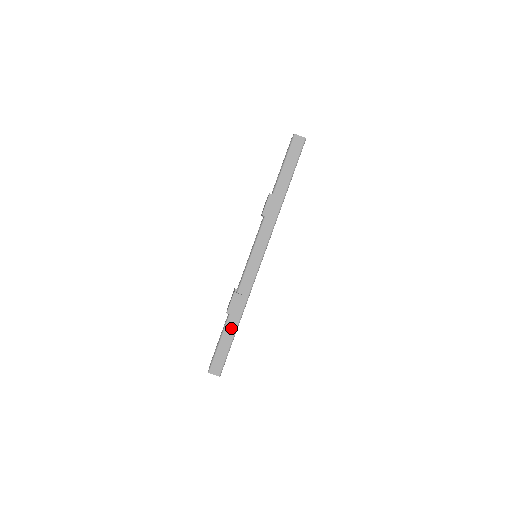
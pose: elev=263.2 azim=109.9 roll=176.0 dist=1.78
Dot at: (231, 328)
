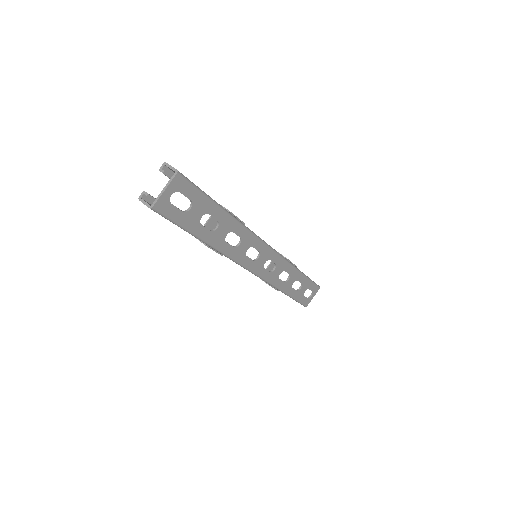
Dot at: occluded
